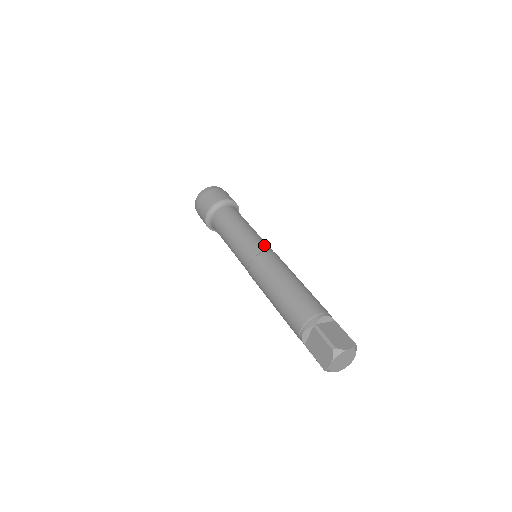
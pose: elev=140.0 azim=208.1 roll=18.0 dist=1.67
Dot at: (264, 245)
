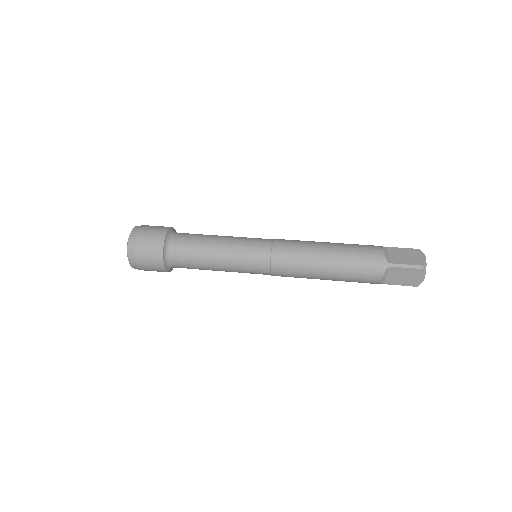
Dot at: (261, 242)
